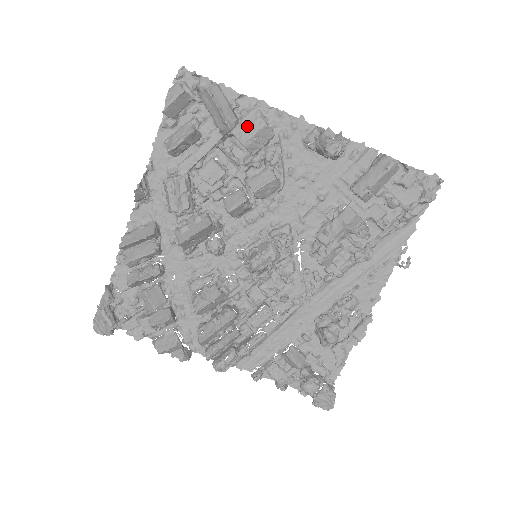
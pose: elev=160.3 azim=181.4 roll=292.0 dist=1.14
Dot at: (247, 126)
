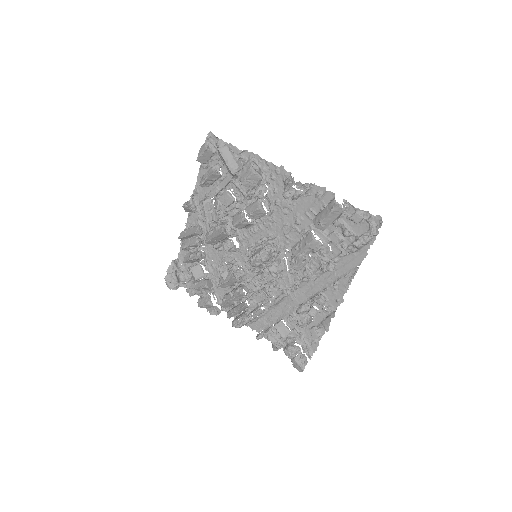
Dot at: (245, 172)
